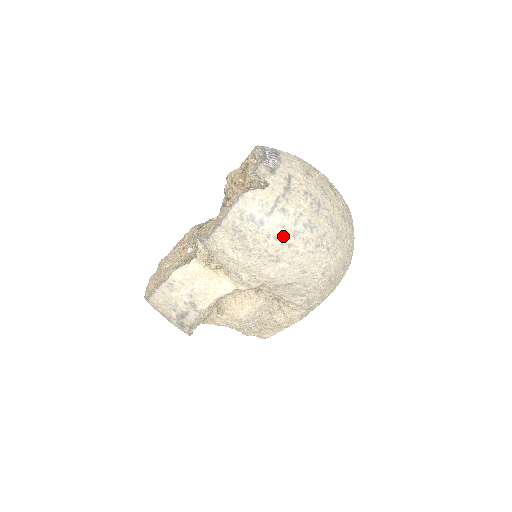
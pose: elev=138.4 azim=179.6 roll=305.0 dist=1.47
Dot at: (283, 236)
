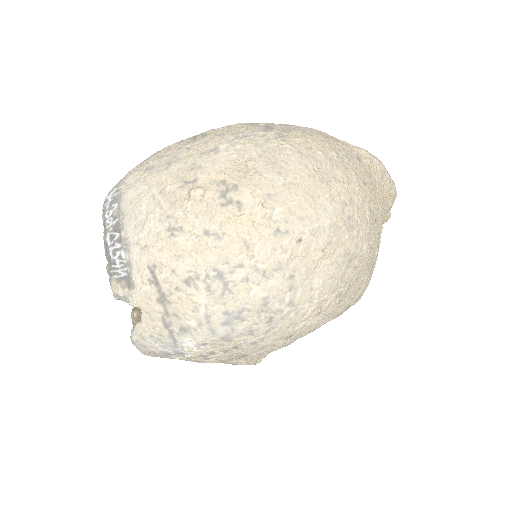
Dot at: (216, 349)
